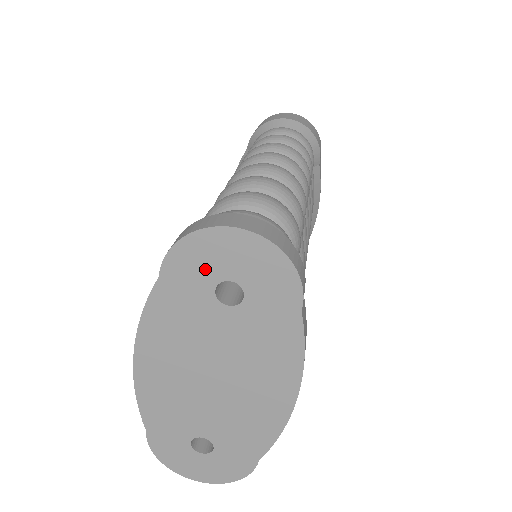
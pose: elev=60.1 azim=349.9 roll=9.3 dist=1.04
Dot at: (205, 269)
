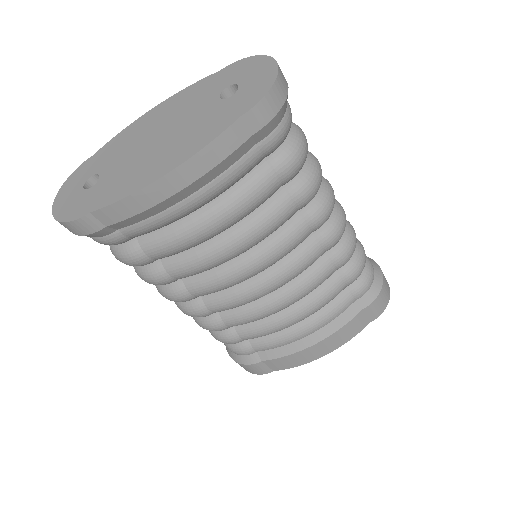
Dot at: (238, 75)
